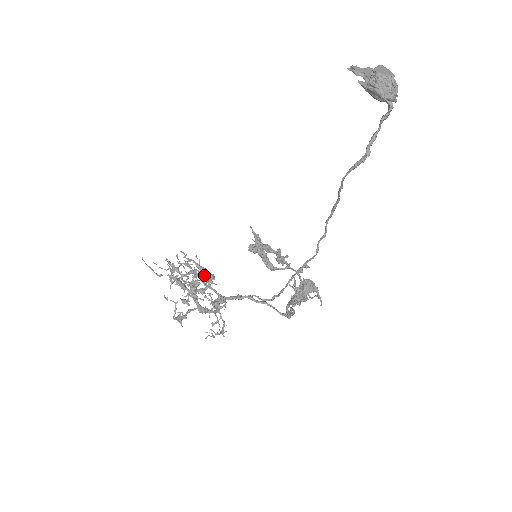
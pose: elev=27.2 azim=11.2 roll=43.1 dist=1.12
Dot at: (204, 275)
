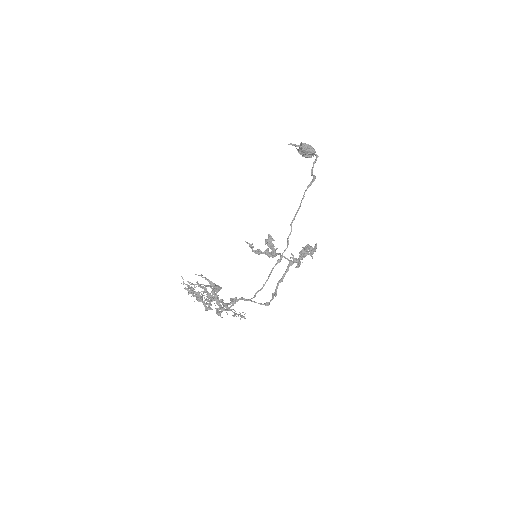
Dot at: (216, 286)
